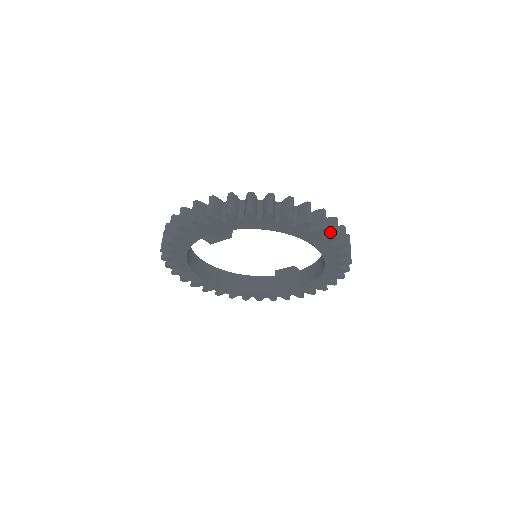
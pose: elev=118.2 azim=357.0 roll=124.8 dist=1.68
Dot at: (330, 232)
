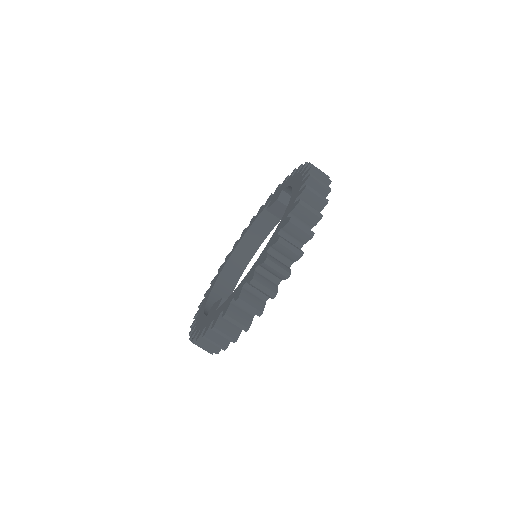
Dot at: (302, 238)
